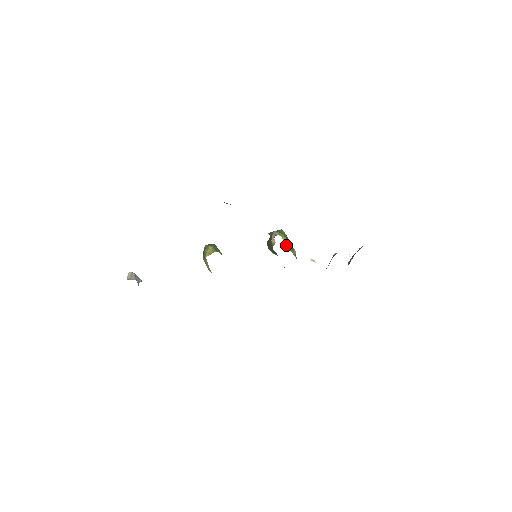
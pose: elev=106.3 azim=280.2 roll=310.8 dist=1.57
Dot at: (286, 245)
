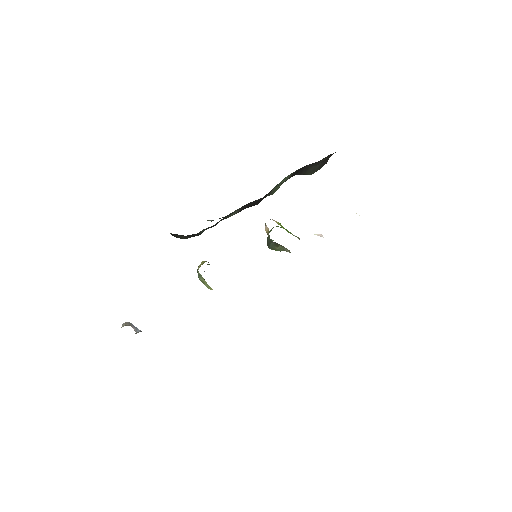
Dot at: occluded
